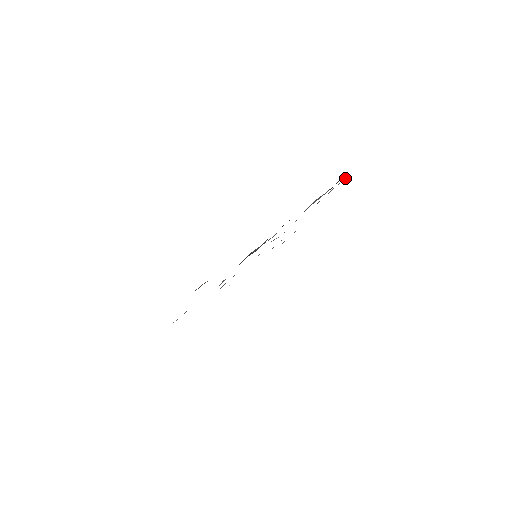
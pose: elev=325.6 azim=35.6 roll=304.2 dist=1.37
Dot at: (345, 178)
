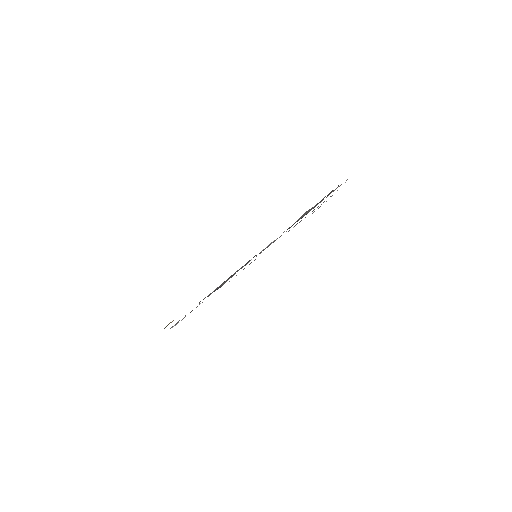
Dot at: occluded
